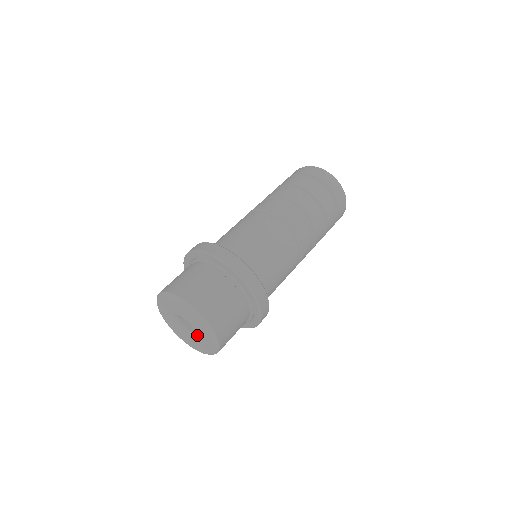
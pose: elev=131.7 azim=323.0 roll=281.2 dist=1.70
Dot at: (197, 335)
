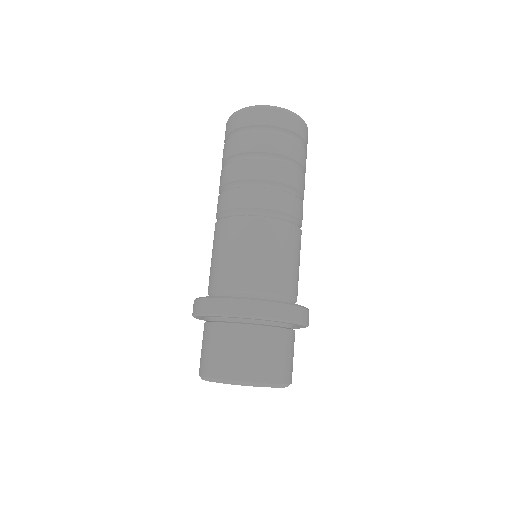
Dot at: occluded
